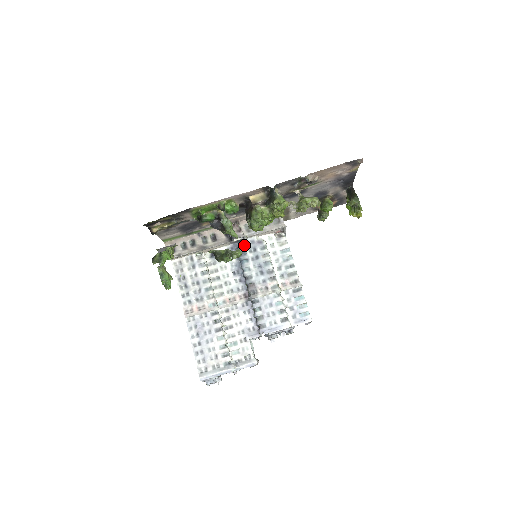
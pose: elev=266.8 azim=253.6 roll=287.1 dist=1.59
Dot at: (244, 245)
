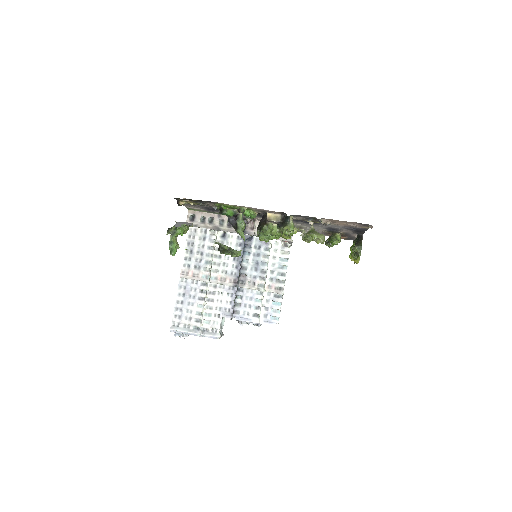
Dot at: (252, 240)
